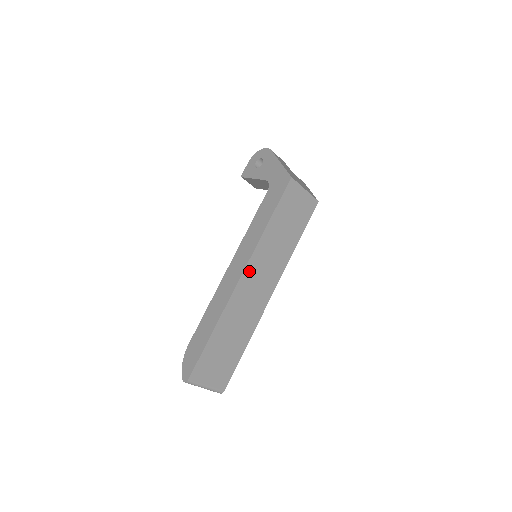
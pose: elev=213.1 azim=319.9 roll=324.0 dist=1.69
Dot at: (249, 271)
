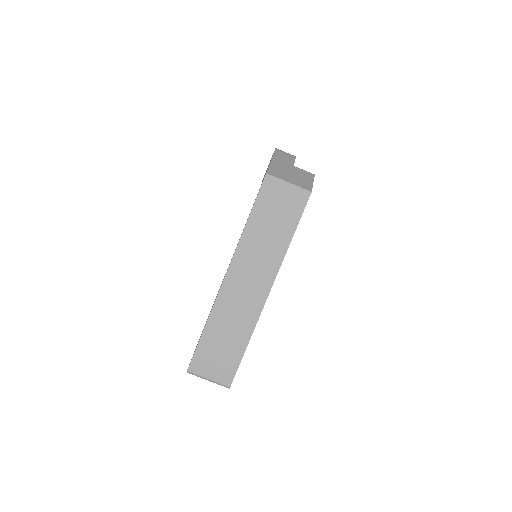
Dot at: (234, 271)
